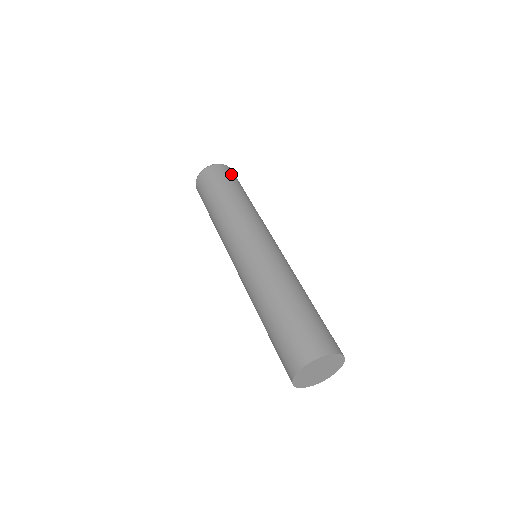
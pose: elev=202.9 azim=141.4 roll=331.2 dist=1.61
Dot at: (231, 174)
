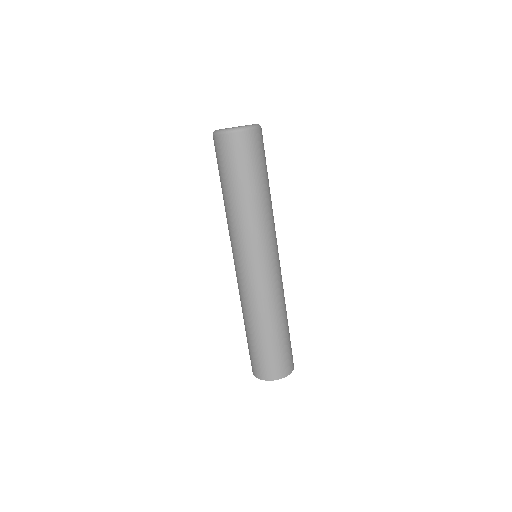
Dot at: (261, 147)
